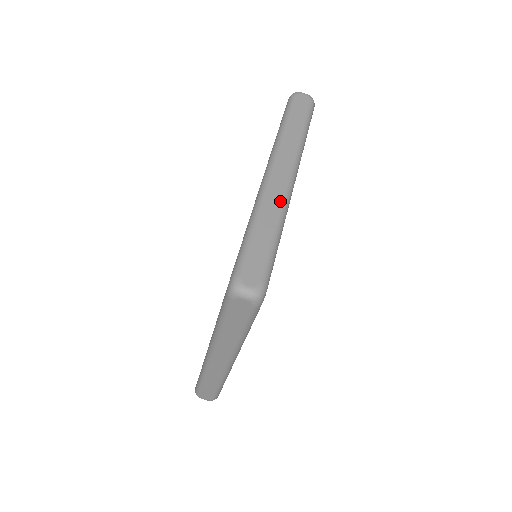
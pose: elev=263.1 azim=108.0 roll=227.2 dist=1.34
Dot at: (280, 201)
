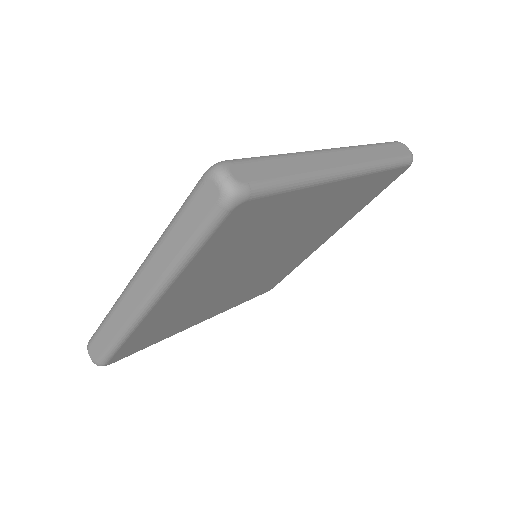
Dot at: (323, 167)
